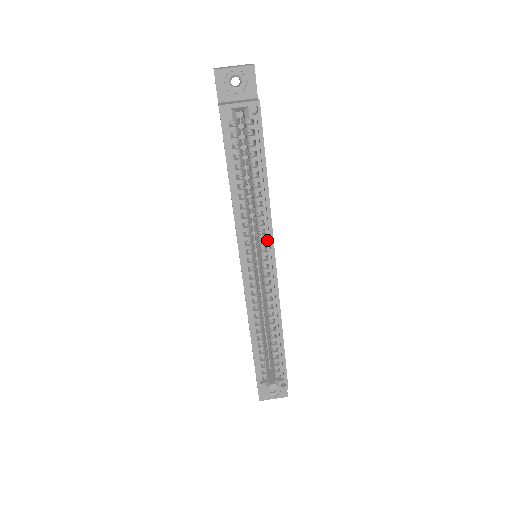
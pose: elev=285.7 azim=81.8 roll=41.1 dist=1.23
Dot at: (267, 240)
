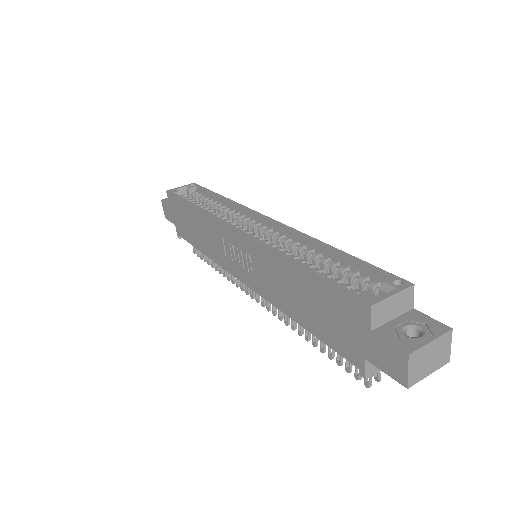
Dot at: (247, 215)
